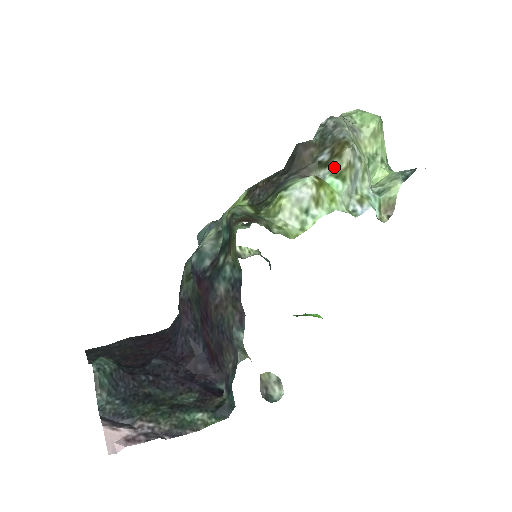
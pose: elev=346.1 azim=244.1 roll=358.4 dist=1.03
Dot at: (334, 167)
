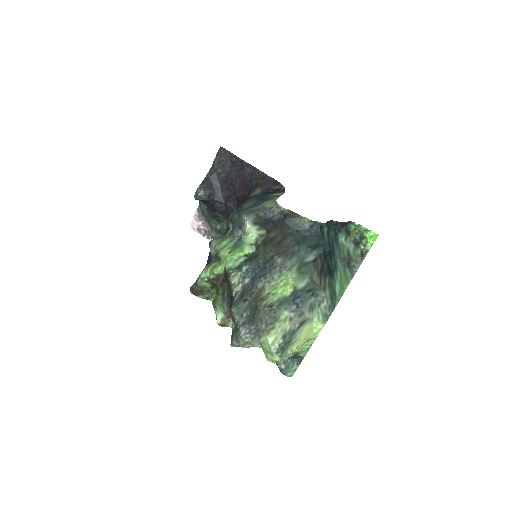
Dot at: occluded
